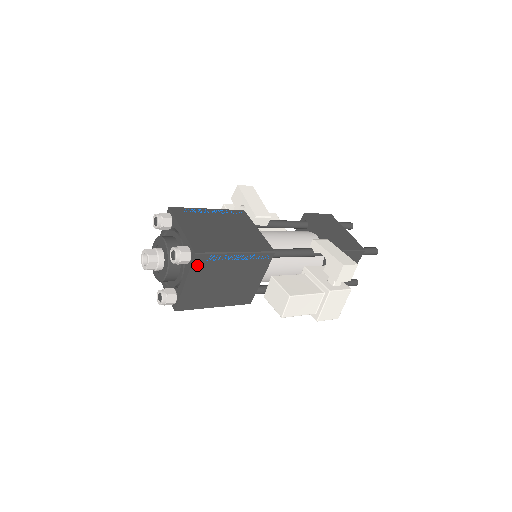
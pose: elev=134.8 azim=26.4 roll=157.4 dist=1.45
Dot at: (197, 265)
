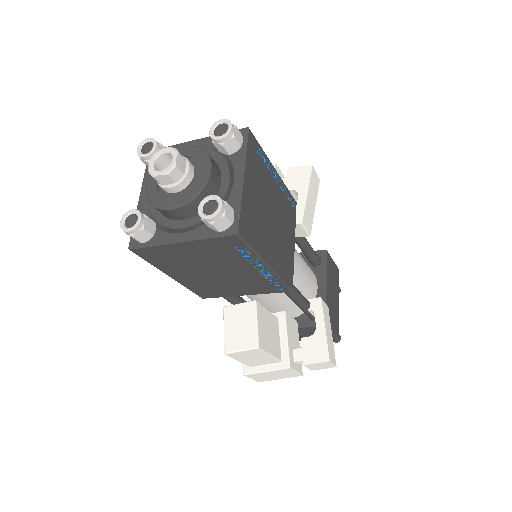
Dot at: (220, 242)
